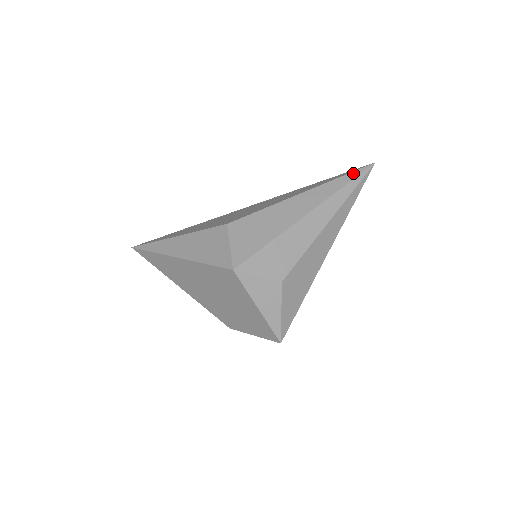
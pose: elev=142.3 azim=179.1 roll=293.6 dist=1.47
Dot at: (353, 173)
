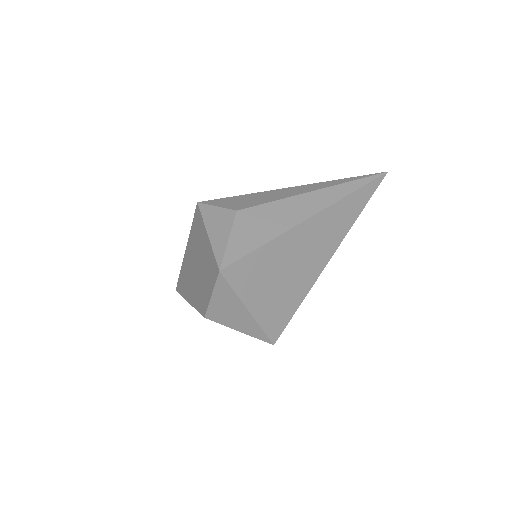
Dot at: occluded
